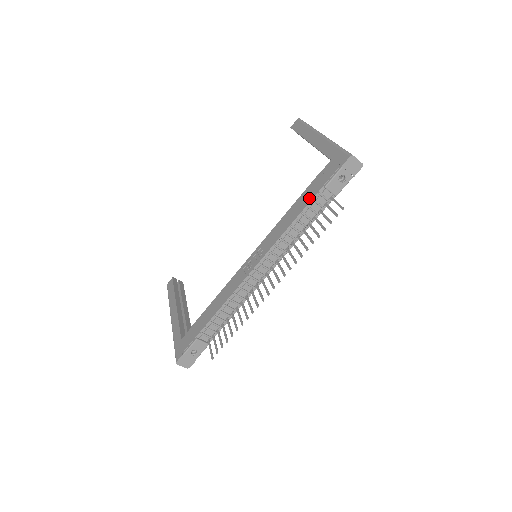
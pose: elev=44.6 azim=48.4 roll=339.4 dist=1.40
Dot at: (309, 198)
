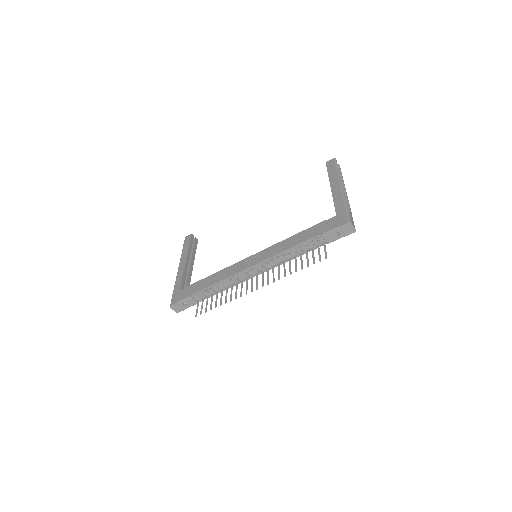
Dot at: (308, 237)
